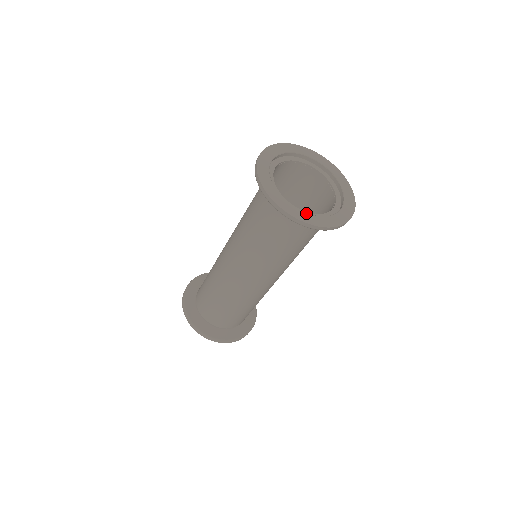
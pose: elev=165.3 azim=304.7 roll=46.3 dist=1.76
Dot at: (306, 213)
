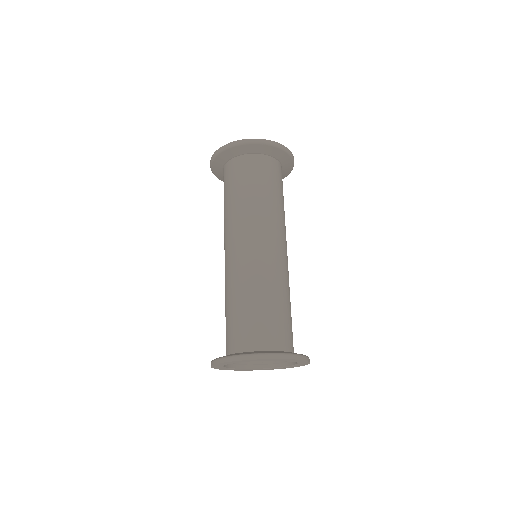
Dot at: (240, 369)
